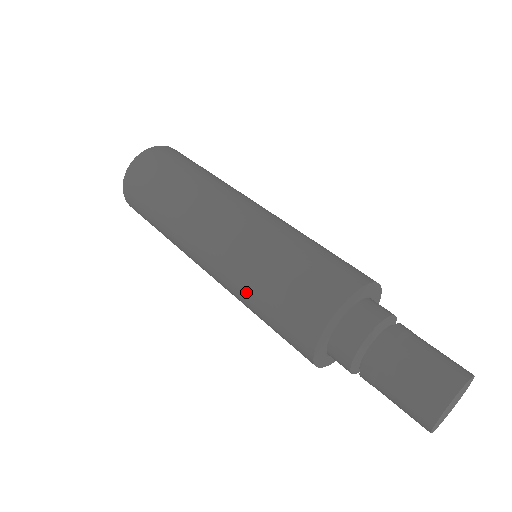
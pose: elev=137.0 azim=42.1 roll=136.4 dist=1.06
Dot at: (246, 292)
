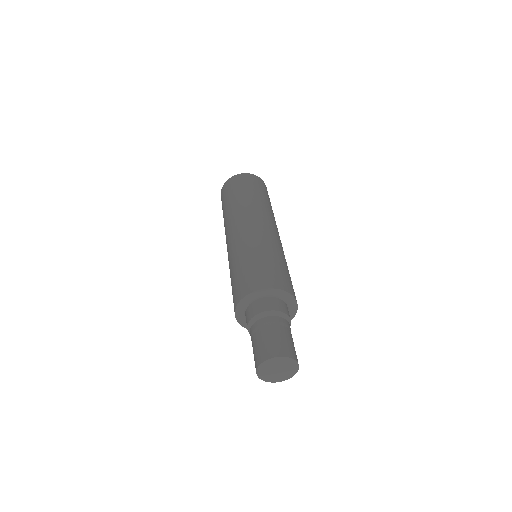
Dot at: (247, 251)
